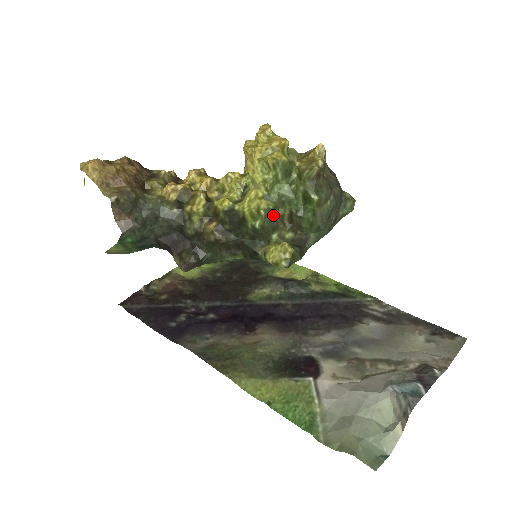
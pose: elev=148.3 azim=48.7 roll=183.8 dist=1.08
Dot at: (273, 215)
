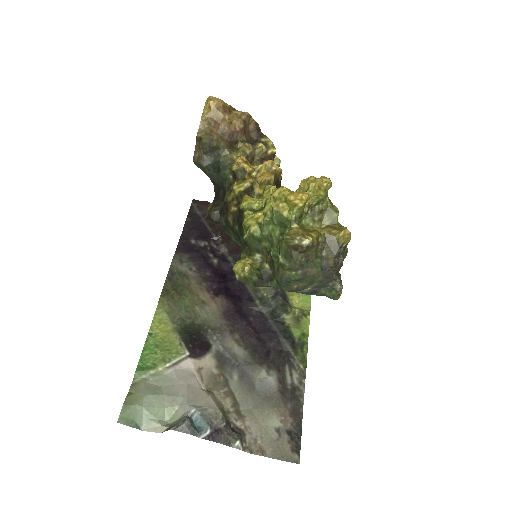
Dot at: (258, 241)
